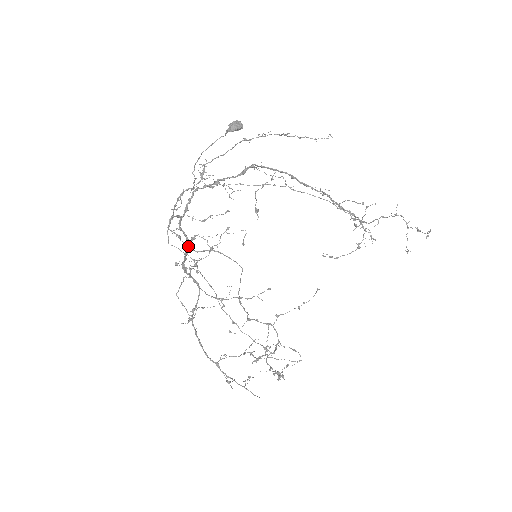
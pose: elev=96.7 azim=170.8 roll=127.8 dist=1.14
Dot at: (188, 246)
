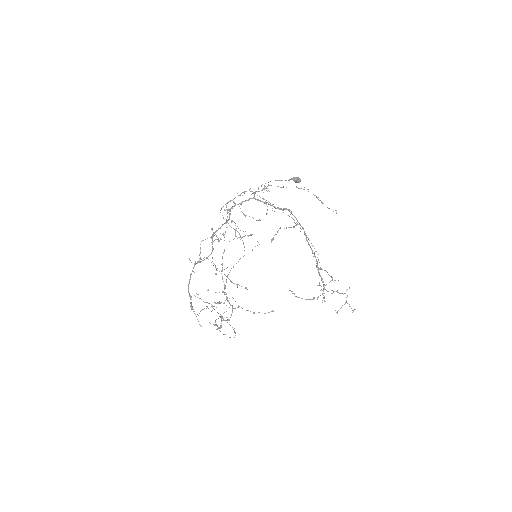
Dot at: (226, 223)
